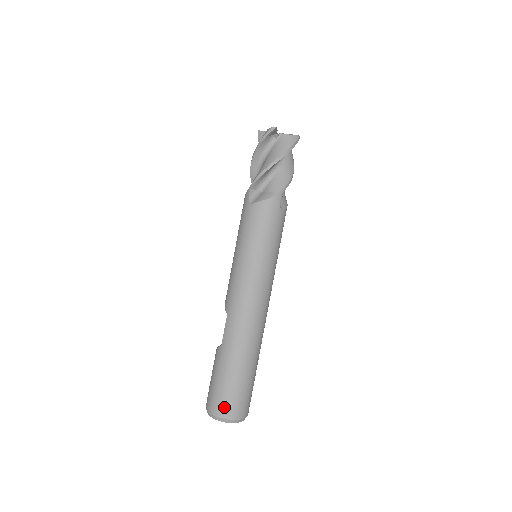
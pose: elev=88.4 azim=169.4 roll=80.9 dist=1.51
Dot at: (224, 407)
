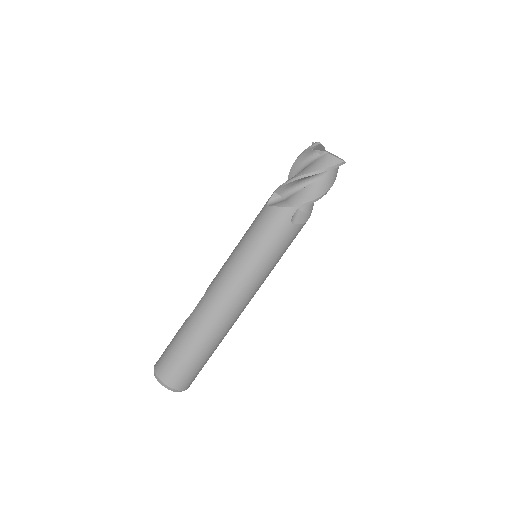
Dot at: (164, 370)
